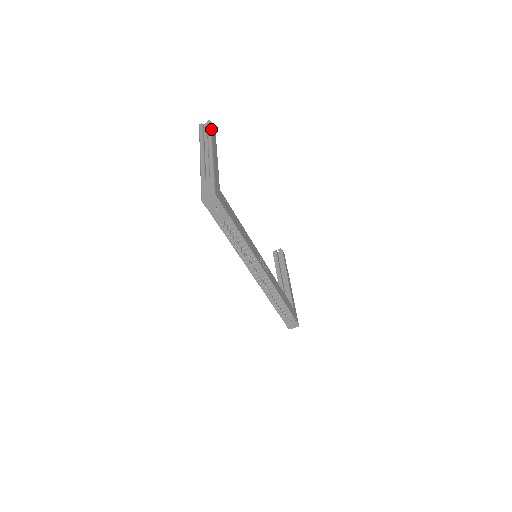
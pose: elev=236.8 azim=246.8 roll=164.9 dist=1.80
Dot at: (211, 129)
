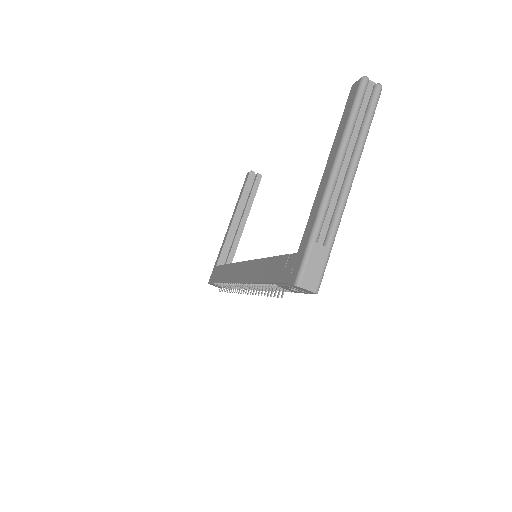
Dot at: occluded
